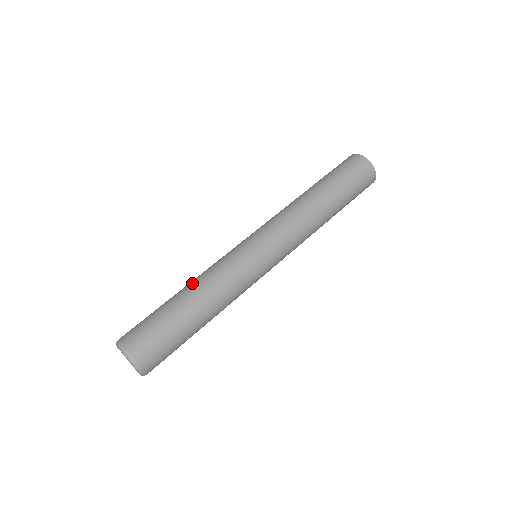
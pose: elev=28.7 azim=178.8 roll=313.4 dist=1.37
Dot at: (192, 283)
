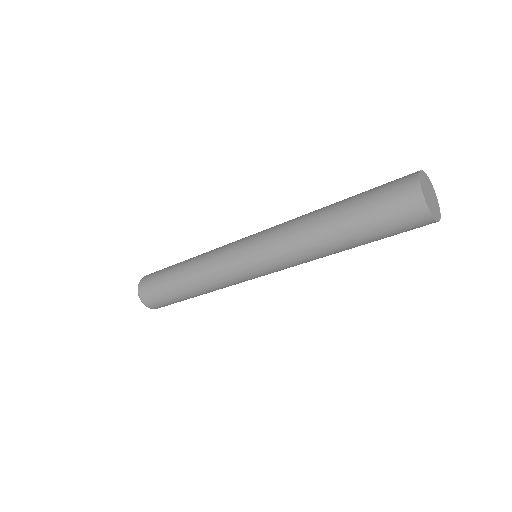
Dot at: occluded
